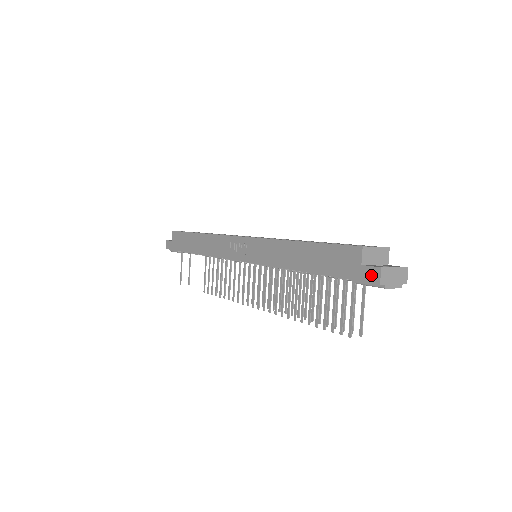
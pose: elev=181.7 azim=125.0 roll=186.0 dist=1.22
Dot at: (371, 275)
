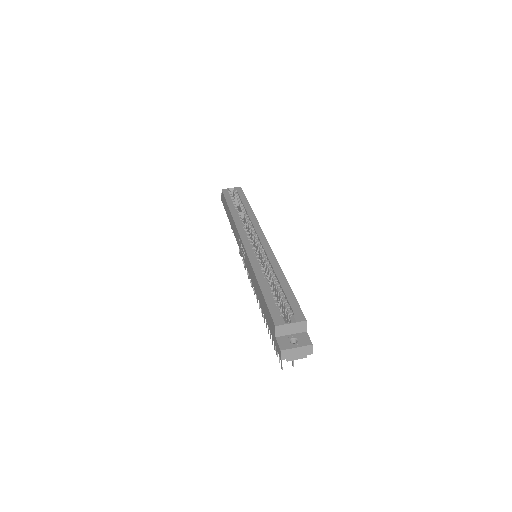
Dot at: (278, 350)
